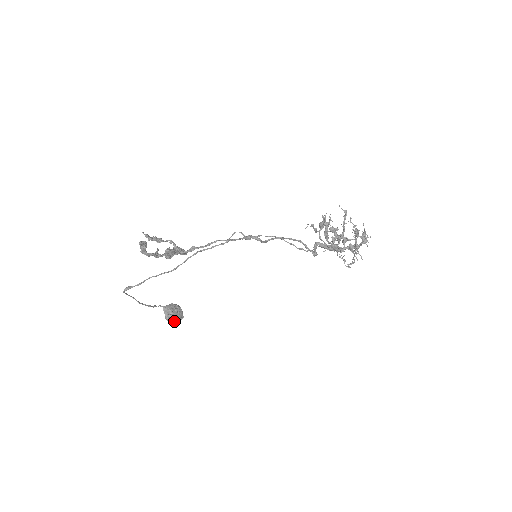
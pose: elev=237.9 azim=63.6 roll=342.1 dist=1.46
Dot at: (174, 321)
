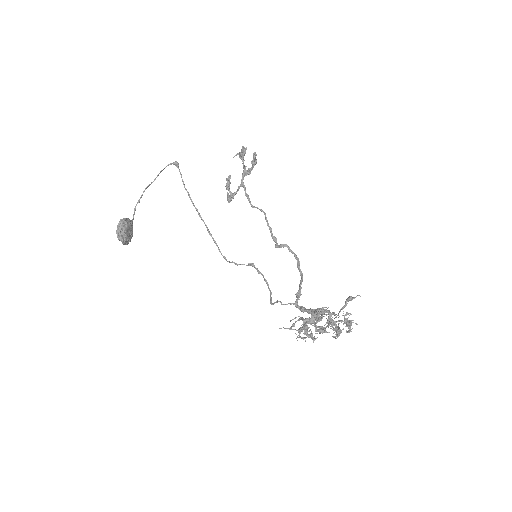
Dot at: (124, 225)
